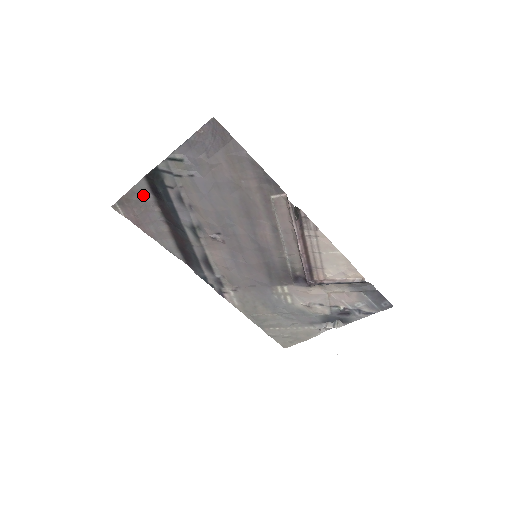
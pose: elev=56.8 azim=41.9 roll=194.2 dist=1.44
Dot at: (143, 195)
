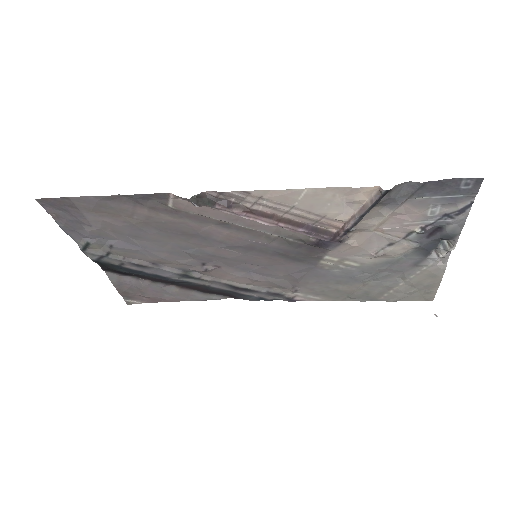
Dot at: (125, 282)
